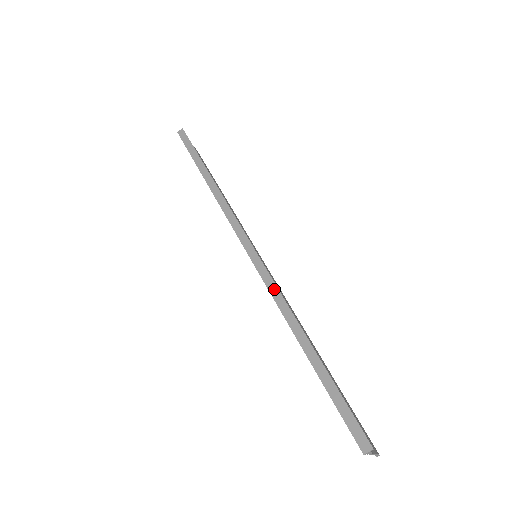
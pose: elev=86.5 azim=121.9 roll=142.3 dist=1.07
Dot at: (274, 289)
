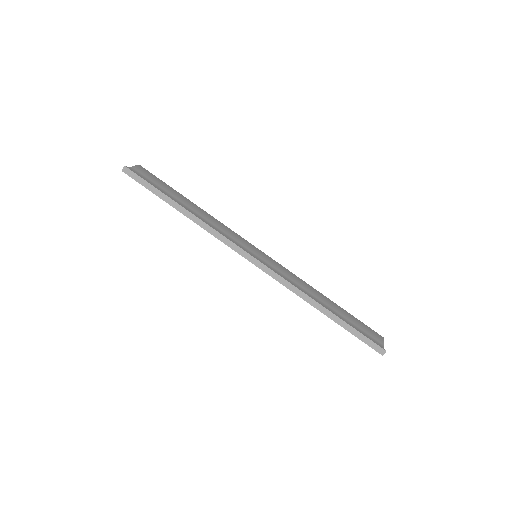
Dot at: (288, 284)
